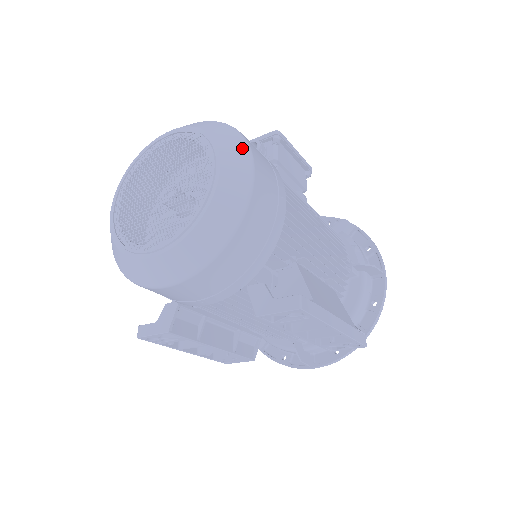
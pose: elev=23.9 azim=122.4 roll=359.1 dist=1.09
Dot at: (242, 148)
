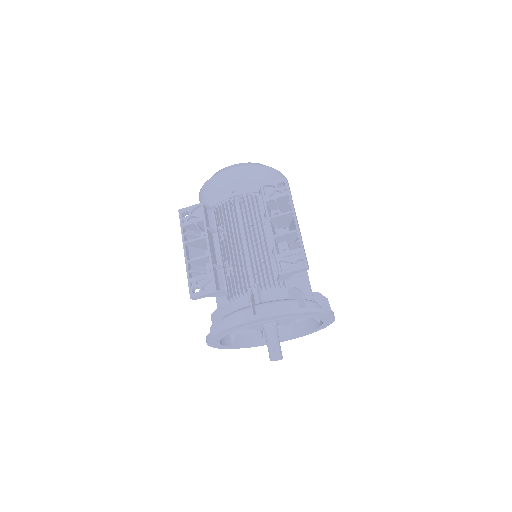
Dot at: occluded
